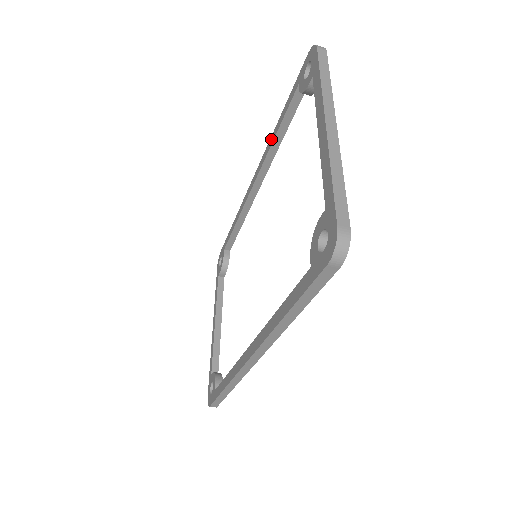
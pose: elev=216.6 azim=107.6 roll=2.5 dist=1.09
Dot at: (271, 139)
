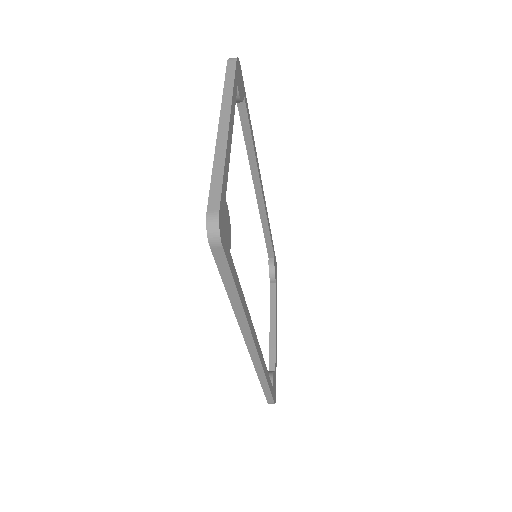
Dot at: occluded
